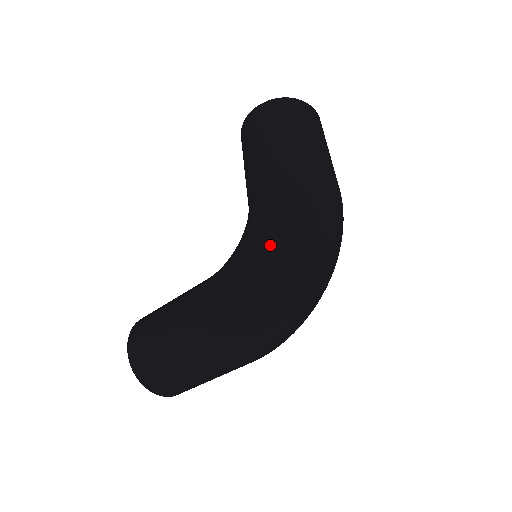
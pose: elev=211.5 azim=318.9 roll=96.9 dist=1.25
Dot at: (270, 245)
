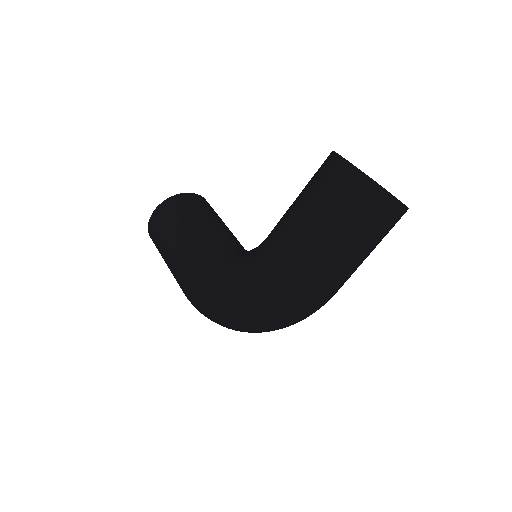
Dot at: (233, 304)
